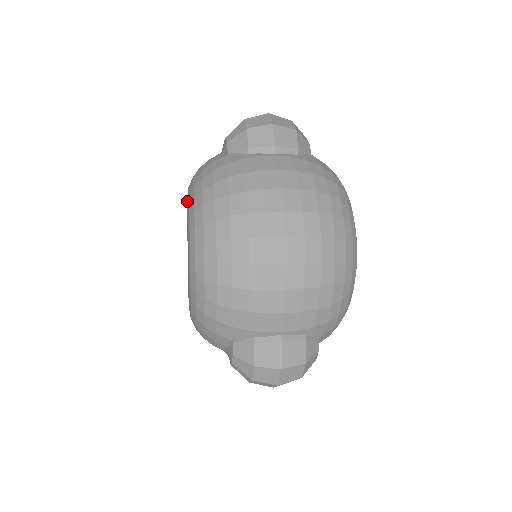
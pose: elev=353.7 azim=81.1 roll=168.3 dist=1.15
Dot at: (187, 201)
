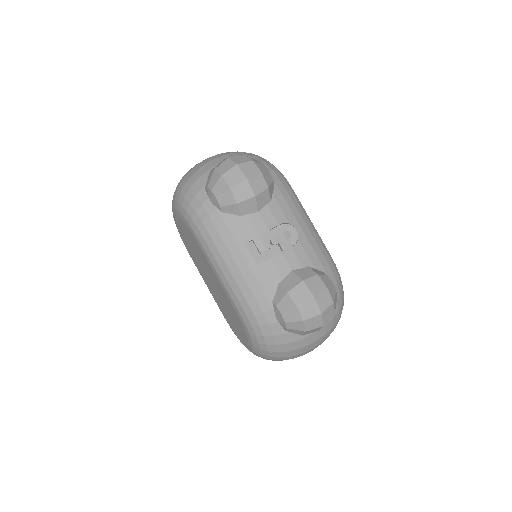
Dot at: (246, 333)
